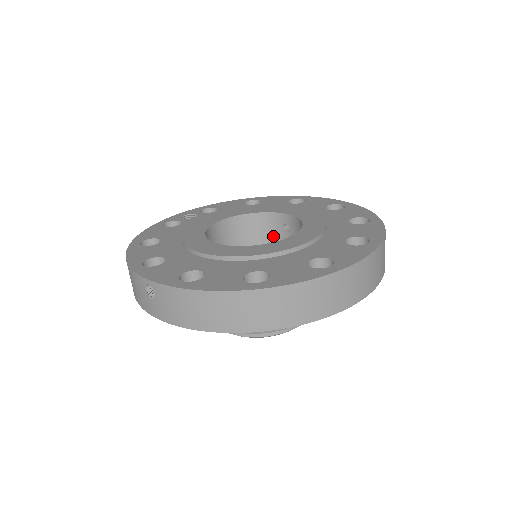
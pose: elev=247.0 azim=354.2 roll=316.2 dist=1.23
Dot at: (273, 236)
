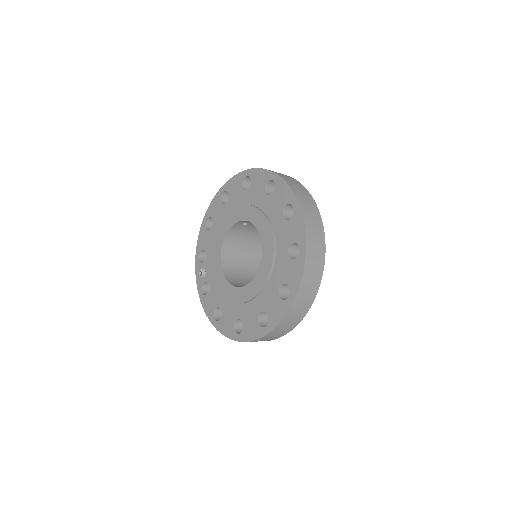
Dot at: (244, 231)
